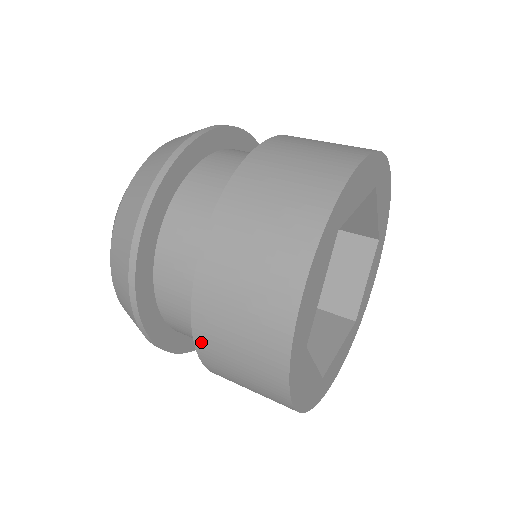
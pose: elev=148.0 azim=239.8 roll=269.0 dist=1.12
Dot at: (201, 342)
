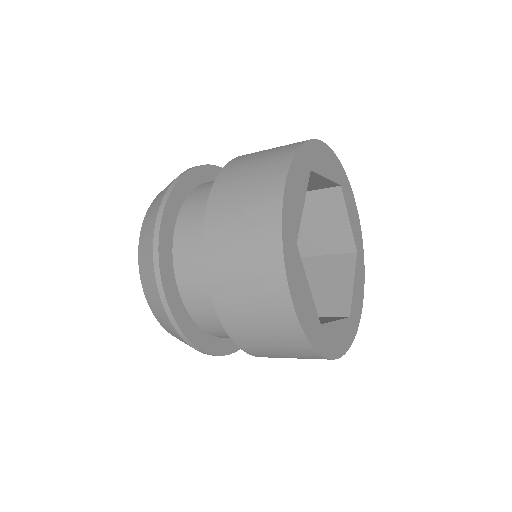
Dot at: (210, 259)
